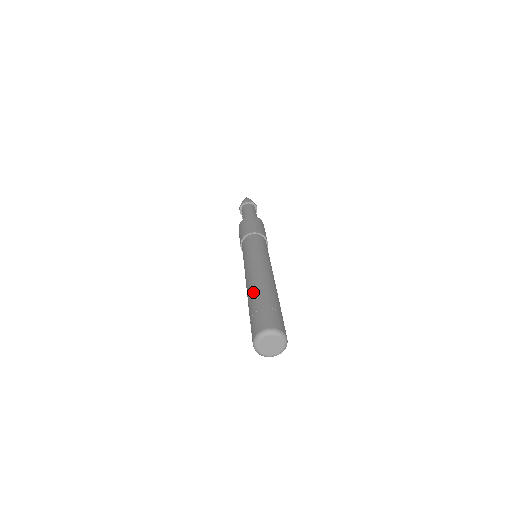
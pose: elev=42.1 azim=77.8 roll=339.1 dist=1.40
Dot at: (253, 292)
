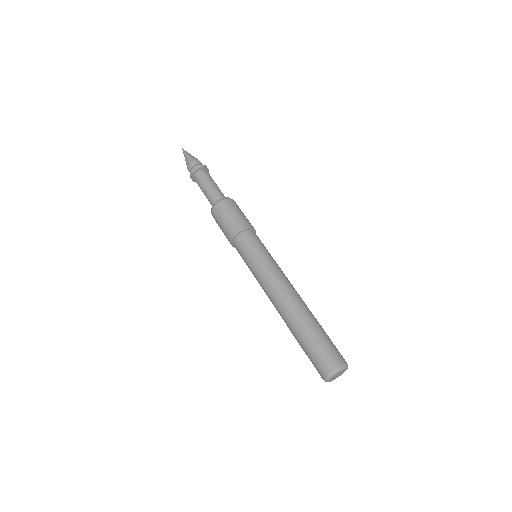
Dot at: (298, 319)
